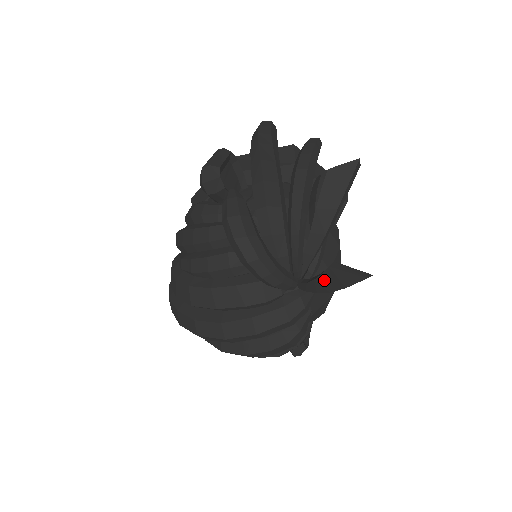
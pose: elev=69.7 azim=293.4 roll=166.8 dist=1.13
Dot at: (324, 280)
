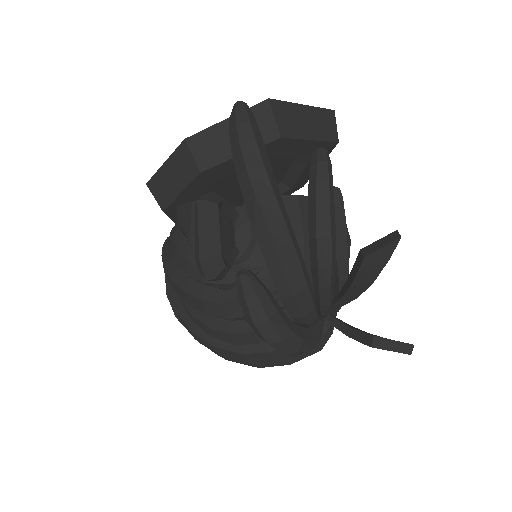
Dot at: (361, 342)
